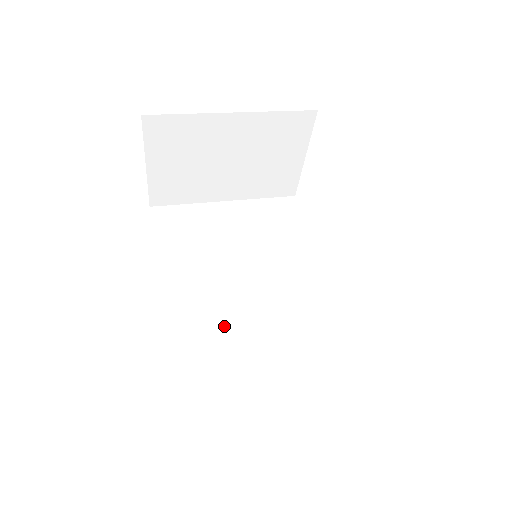
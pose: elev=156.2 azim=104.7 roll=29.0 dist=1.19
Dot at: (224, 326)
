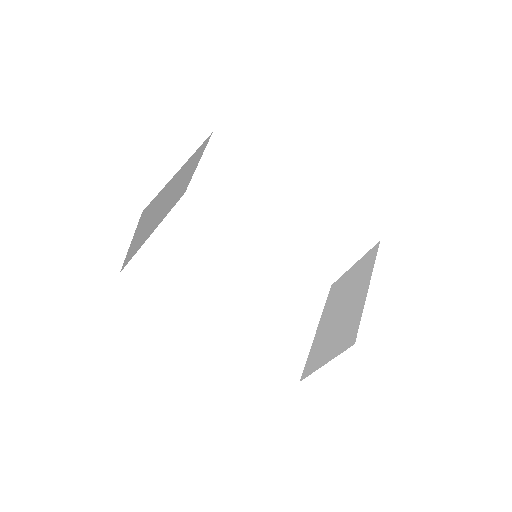
Dot at: (250, 309)
